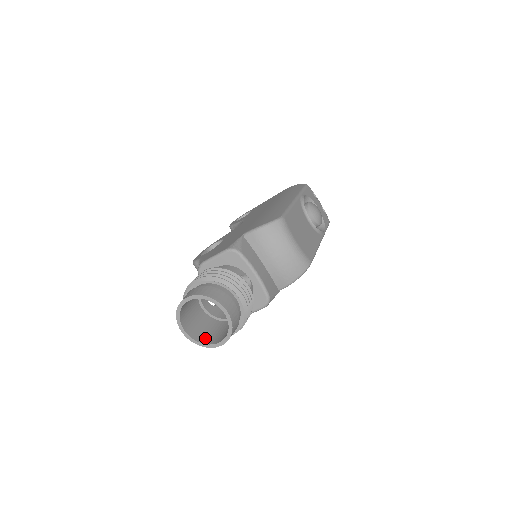
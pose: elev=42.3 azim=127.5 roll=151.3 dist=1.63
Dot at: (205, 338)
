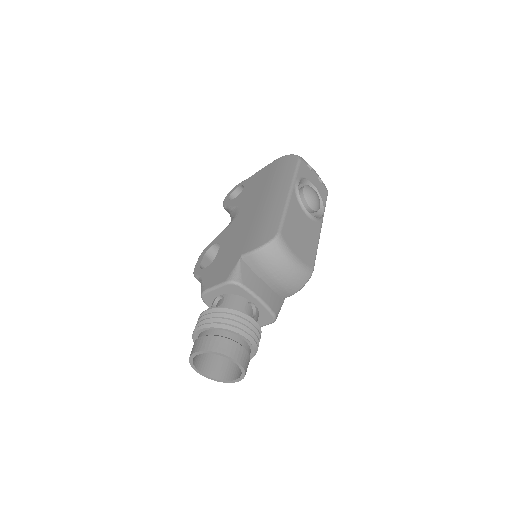
Dot at: (220, 372)
